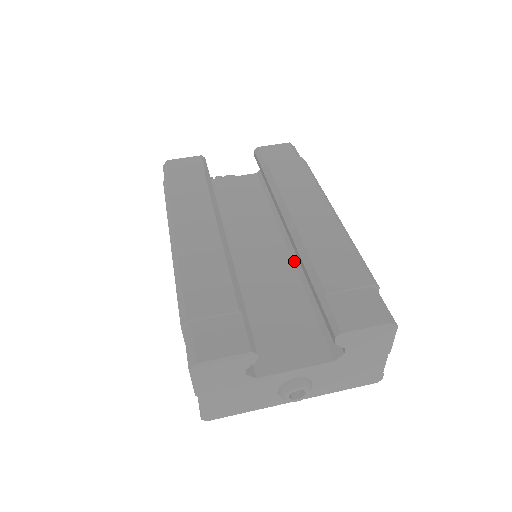
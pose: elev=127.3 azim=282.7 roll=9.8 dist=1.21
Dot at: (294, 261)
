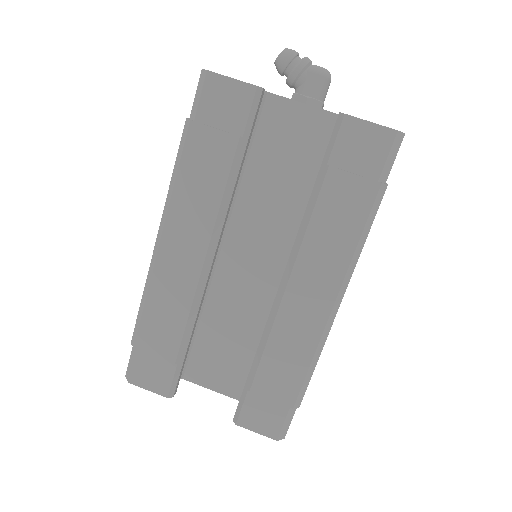
Dot at: occluded
